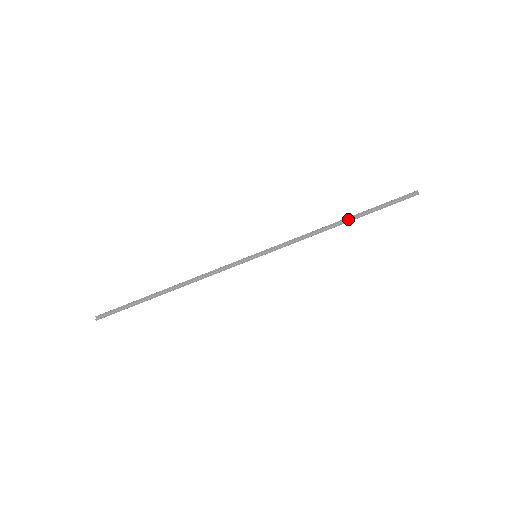
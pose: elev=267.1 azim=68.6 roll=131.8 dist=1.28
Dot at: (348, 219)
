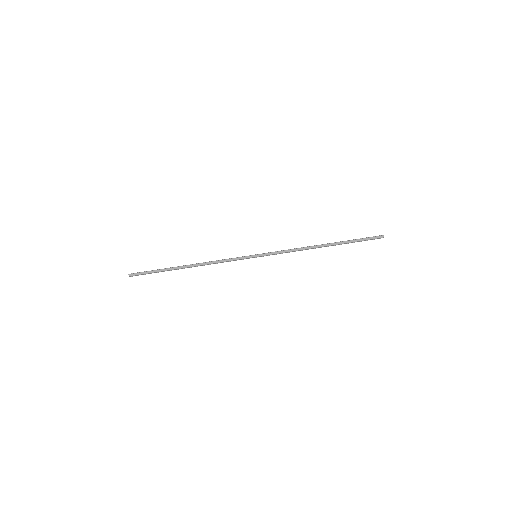
Dot at: (329, 244)
